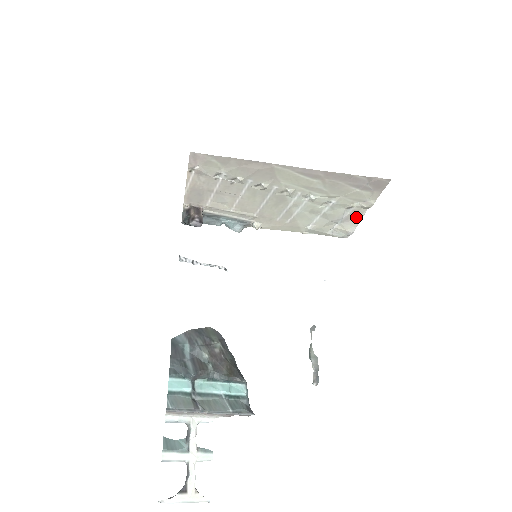
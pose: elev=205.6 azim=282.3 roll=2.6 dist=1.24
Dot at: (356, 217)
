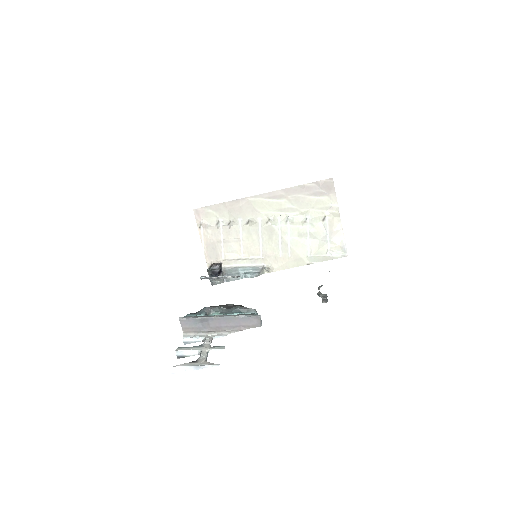
Dot at: (337, 228)
